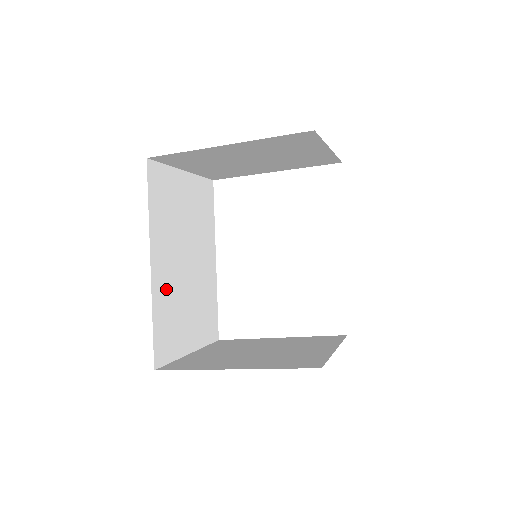
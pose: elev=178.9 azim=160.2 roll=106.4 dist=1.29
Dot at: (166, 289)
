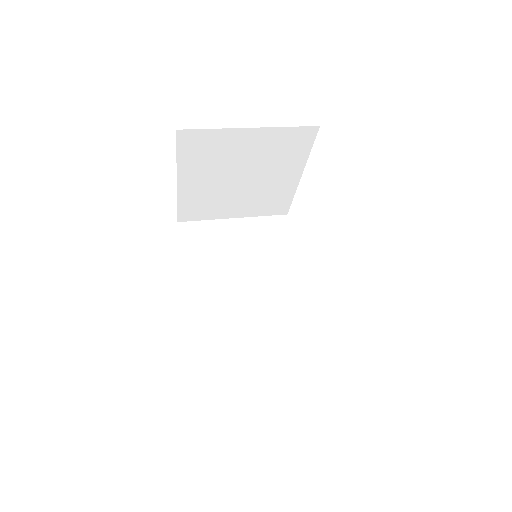
Dot at: (211, 313)
